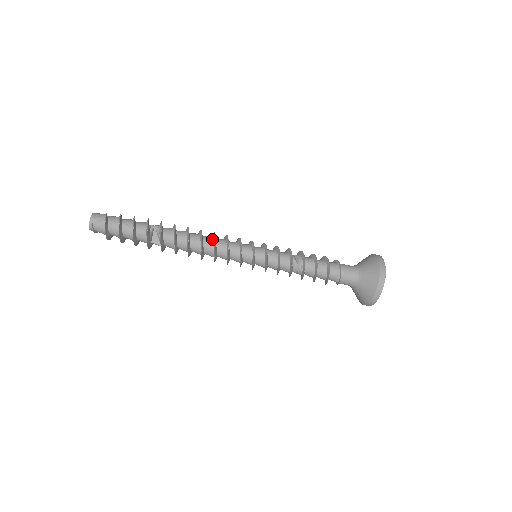
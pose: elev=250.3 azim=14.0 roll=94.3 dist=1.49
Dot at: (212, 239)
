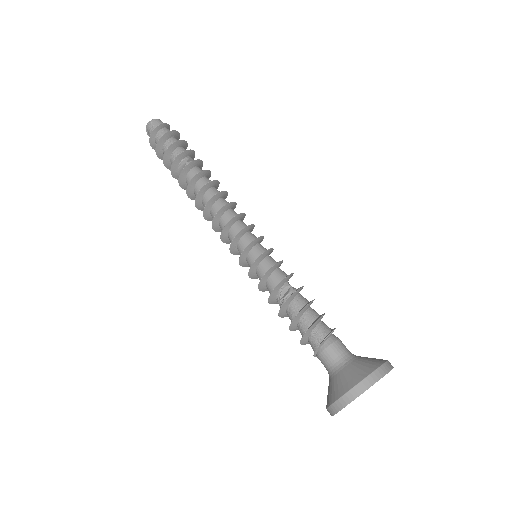
Dot at: (219, 210)
